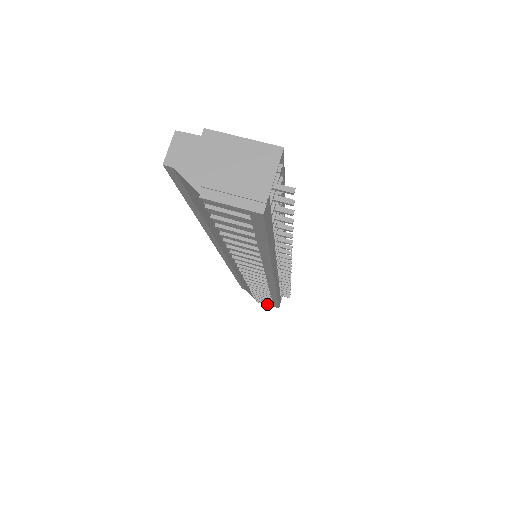
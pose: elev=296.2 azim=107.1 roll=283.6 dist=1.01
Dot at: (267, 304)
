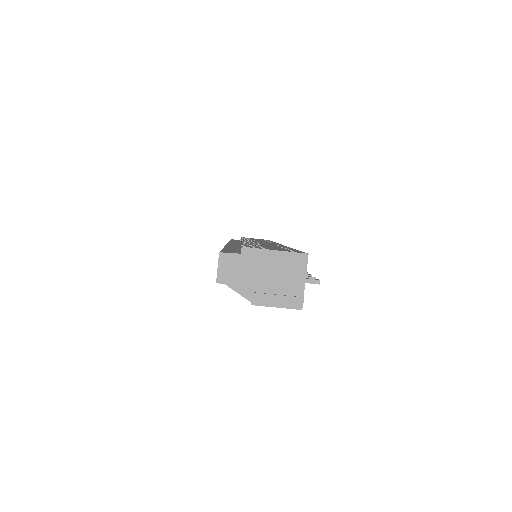
Dot at: occluded
